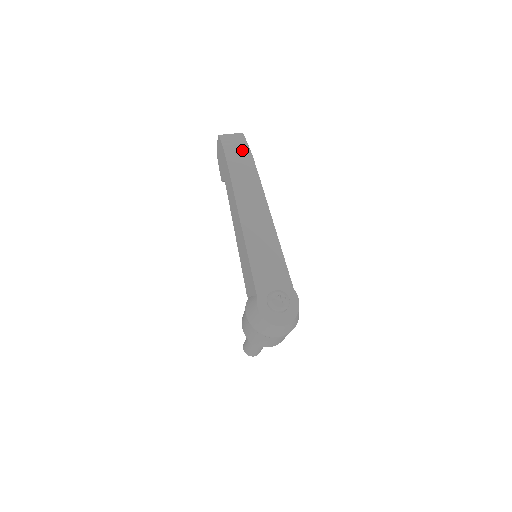
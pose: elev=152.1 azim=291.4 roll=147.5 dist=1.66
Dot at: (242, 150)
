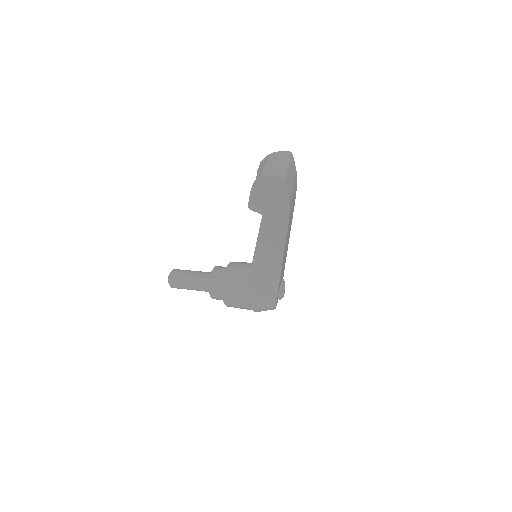
Dot at: (295, 183)
